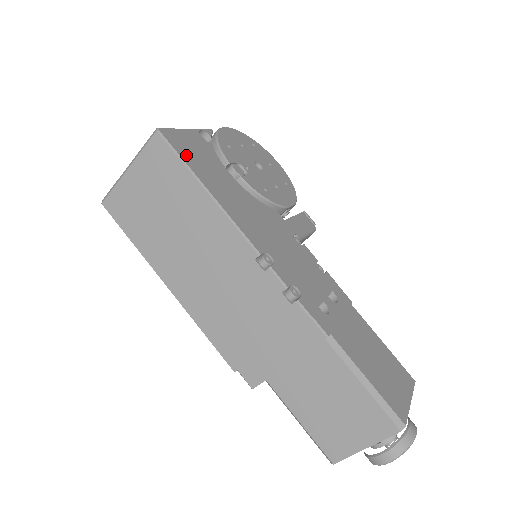
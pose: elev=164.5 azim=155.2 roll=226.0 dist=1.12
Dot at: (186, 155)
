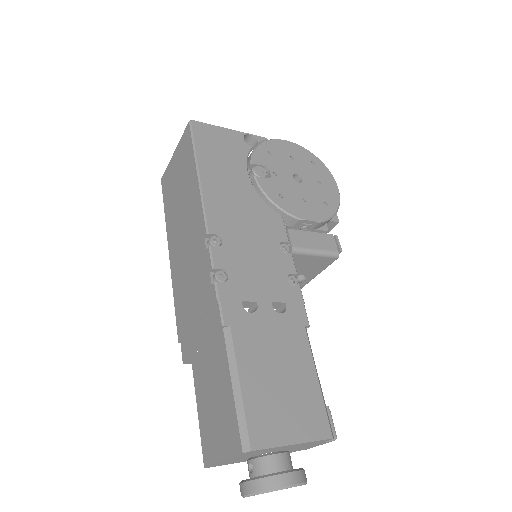
Dot at: (203, 144)
